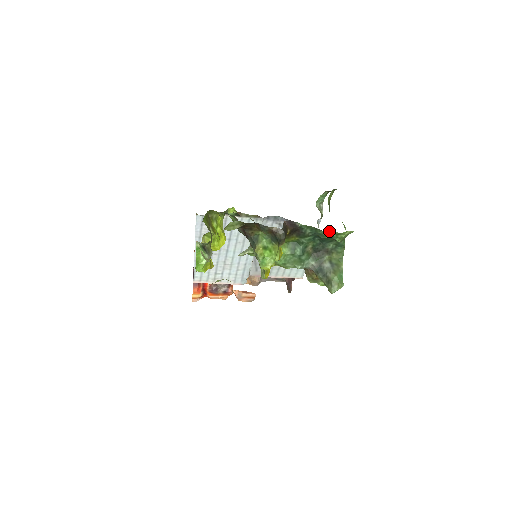
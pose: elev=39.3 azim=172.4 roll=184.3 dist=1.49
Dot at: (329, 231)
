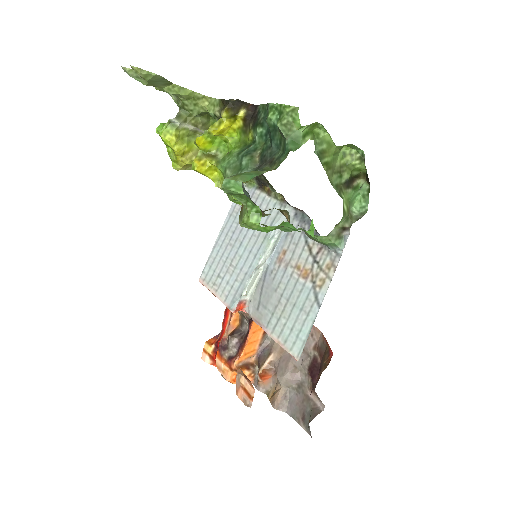
Dot at: (273, 103)
